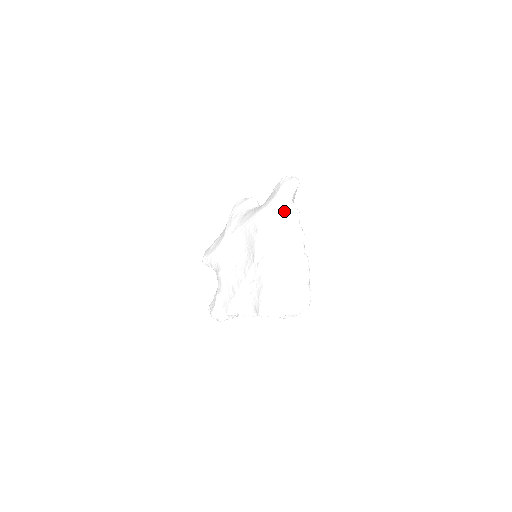
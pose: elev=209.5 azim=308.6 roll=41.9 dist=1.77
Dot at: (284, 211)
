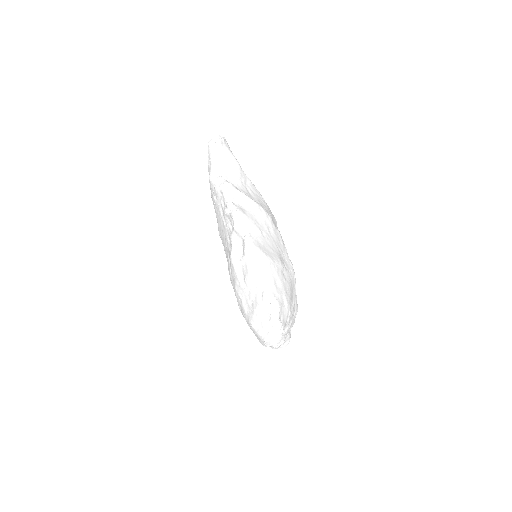
Dot at: (216, 196)
